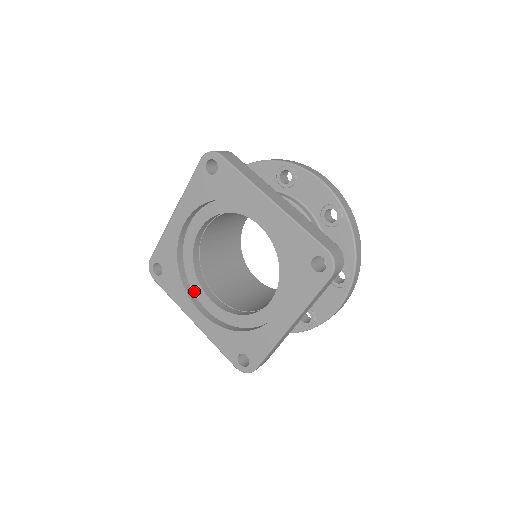
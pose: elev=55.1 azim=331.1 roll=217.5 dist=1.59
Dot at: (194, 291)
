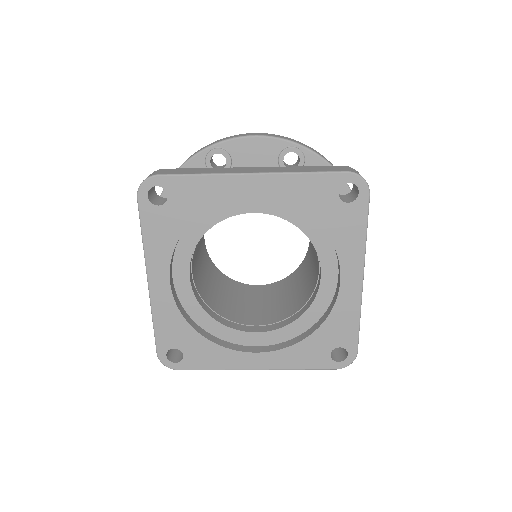
Dot at: (177, 251)
